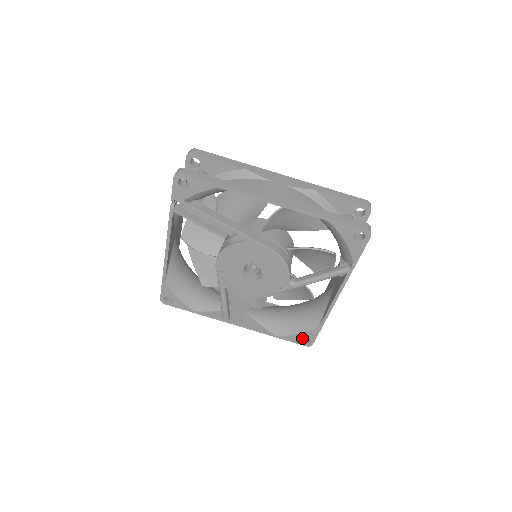
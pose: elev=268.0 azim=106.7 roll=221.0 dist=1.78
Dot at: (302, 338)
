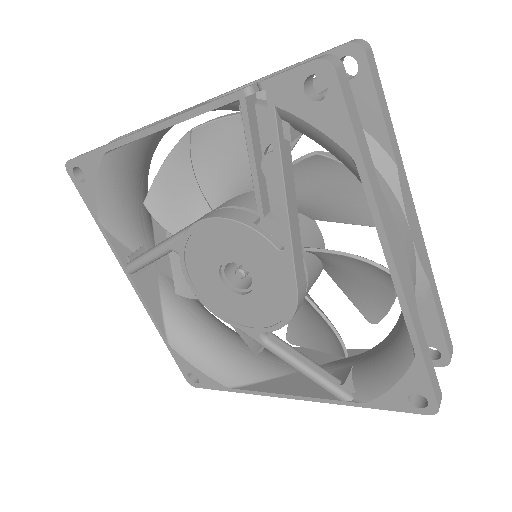
Dot at: occluded
